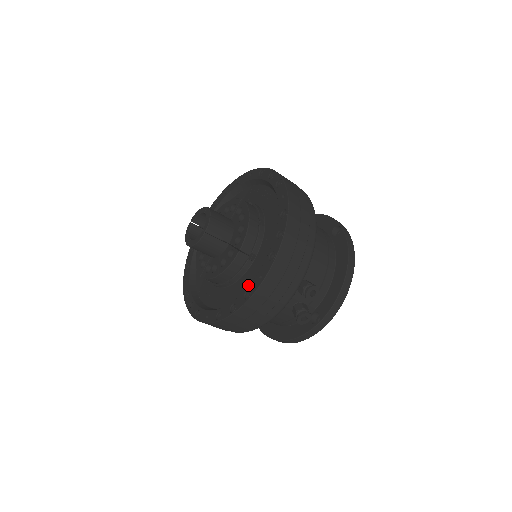
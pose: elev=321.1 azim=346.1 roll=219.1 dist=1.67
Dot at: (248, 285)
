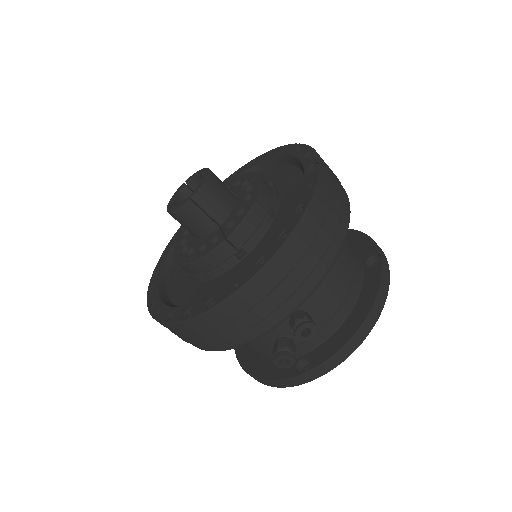
Dot at: occluded
